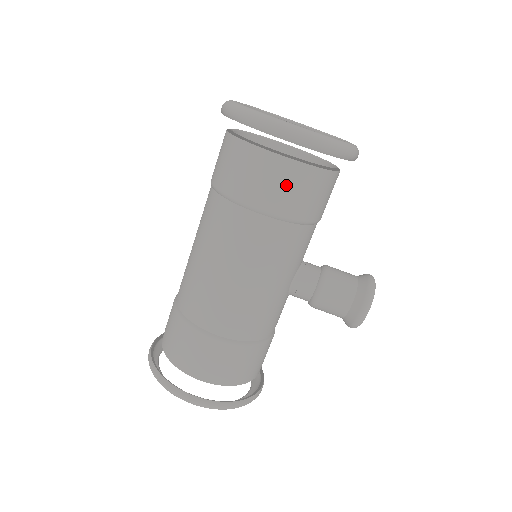
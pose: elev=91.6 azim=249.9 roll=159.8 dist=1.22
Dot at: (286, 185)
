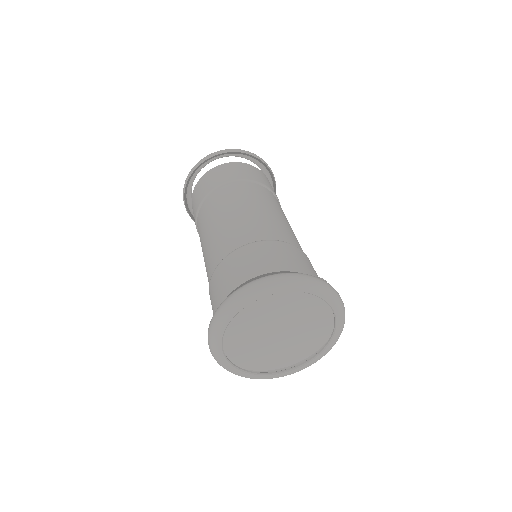
Dot at: occluded
